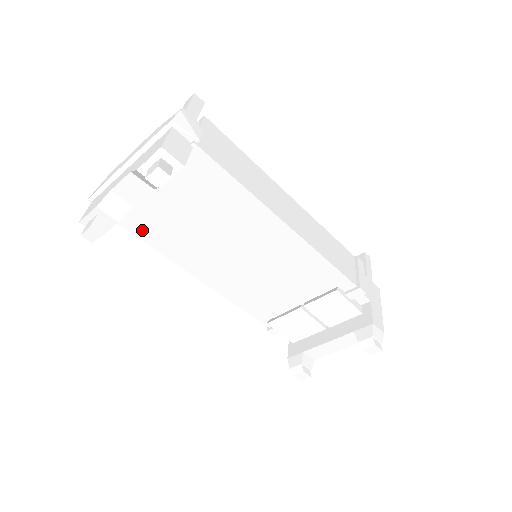
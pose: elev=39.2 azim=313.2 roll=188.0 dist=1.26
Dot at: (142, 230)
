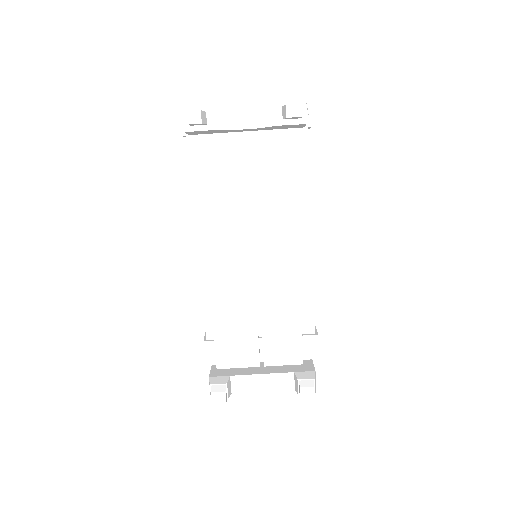
Dot at: (200, 163)
